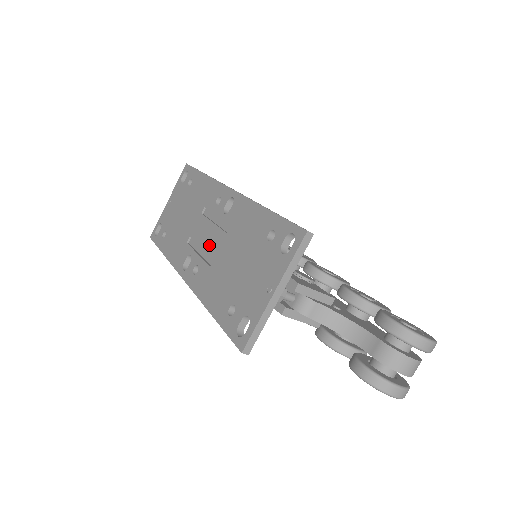
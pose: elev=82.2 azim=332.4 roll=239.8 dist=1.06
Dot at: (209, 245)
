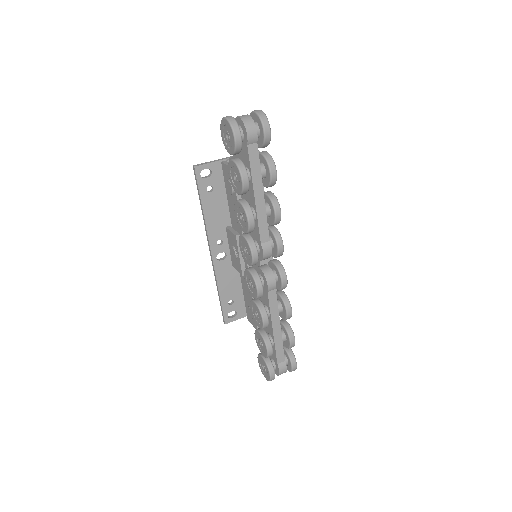
Dot at: occluded
